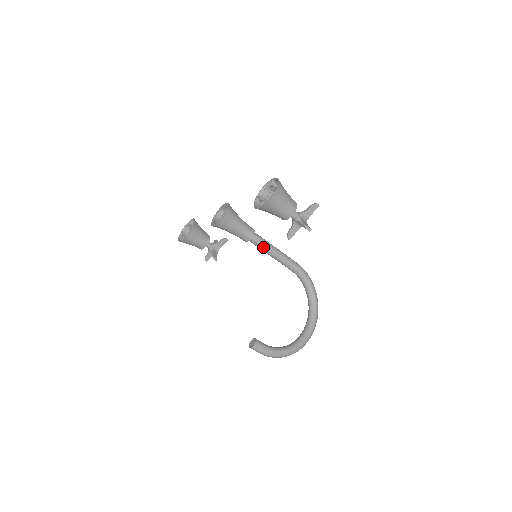
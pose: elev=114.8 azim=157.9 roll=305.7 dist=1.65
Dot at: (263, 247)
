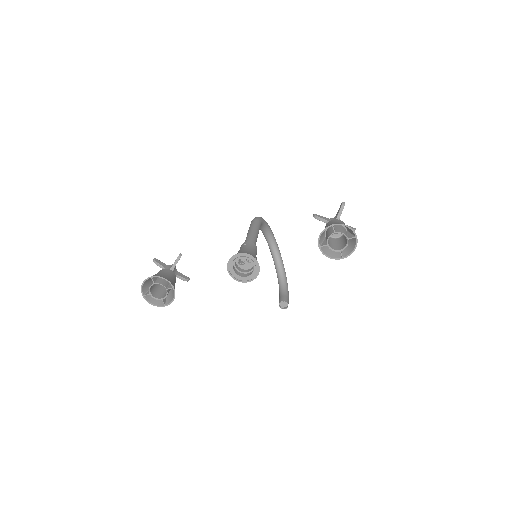
Dot at: occluded
